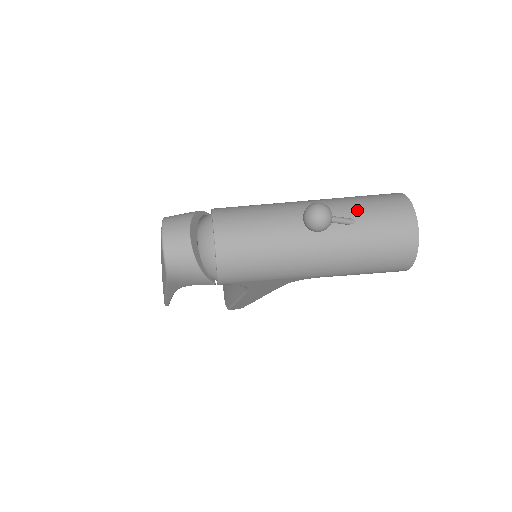
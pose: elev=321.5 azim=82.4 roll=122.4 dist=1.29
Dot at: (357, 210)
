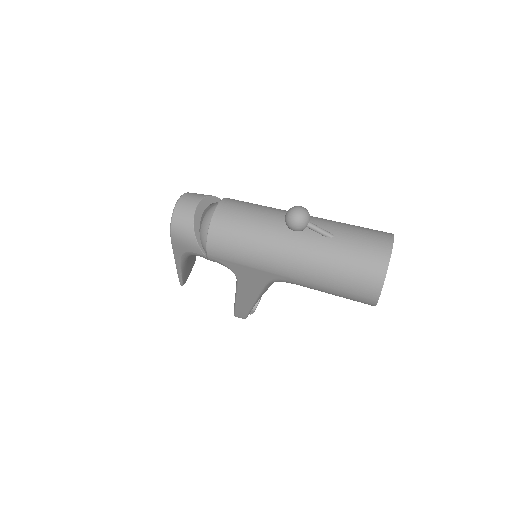
Dot at: (340, 229)
